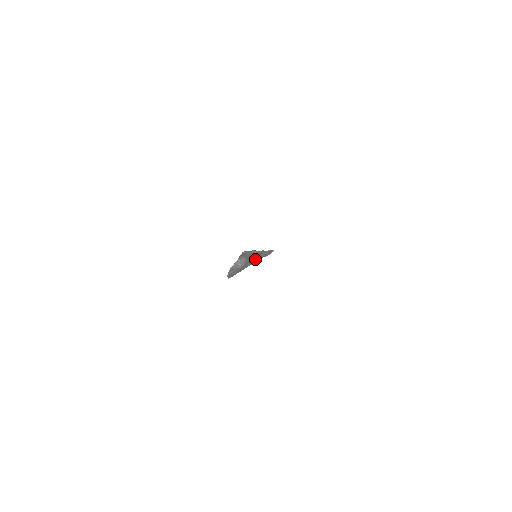
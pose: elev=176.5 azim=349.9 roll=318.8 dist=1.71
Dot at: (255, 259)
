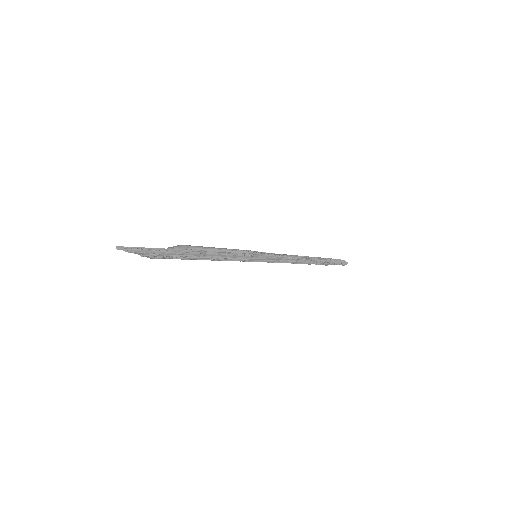
Dot at: (237, 253)
